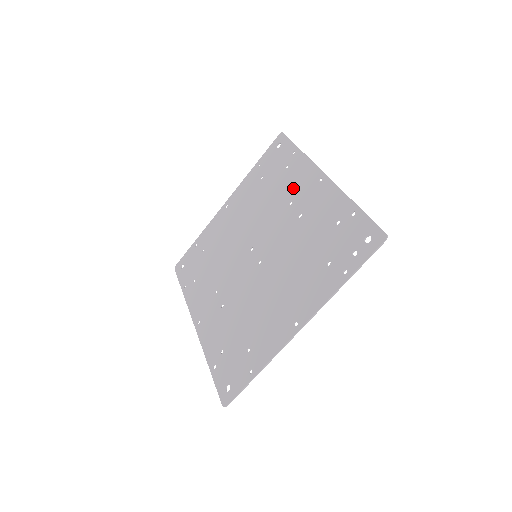
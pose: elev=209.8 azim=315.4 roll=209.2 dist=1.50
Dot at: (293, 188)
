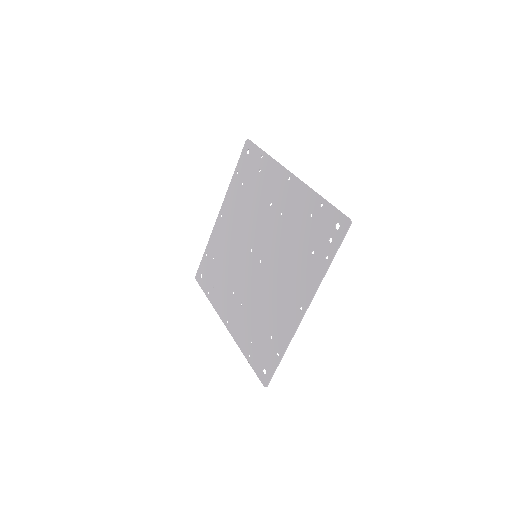
Dot at: (269, 190)
